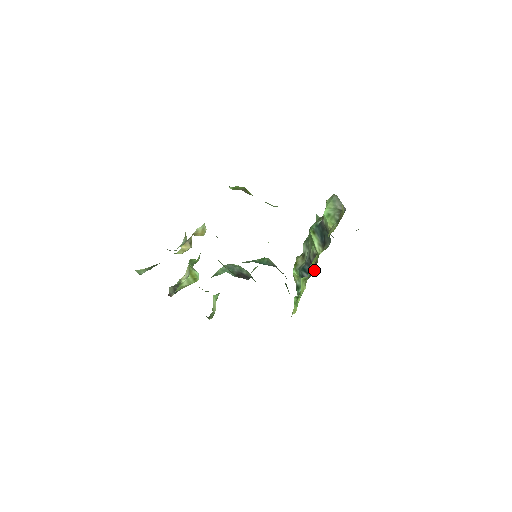
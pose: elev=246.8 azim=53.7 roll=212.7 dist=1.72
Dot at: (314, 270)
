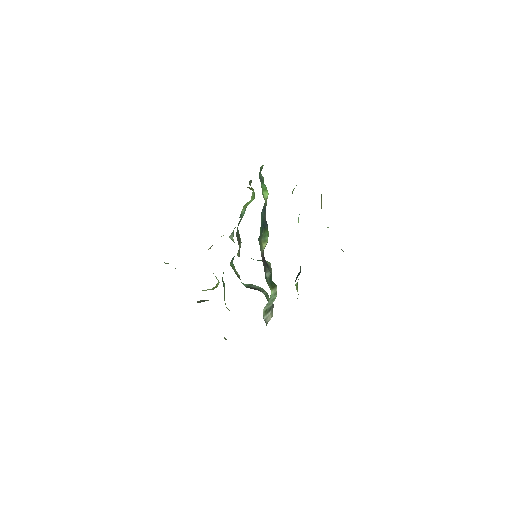
Dot at: occluded
